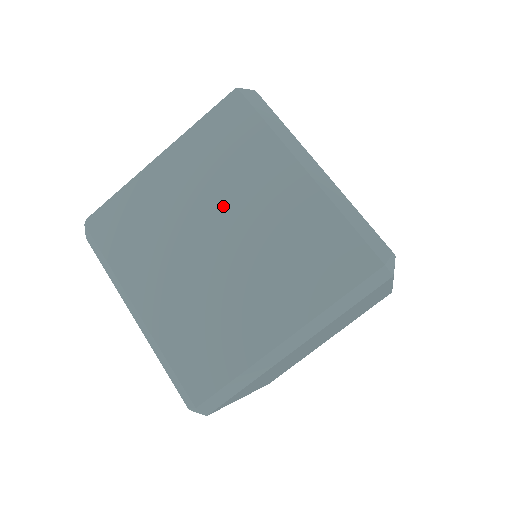
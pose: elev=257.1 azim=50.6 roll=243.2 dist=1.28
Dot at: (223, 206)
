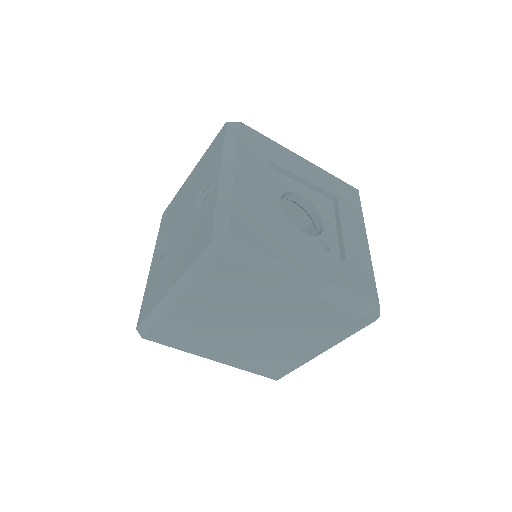
Dot at: (247, 315)
